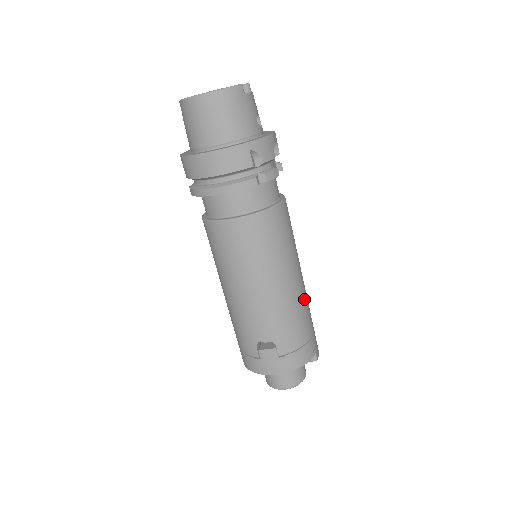
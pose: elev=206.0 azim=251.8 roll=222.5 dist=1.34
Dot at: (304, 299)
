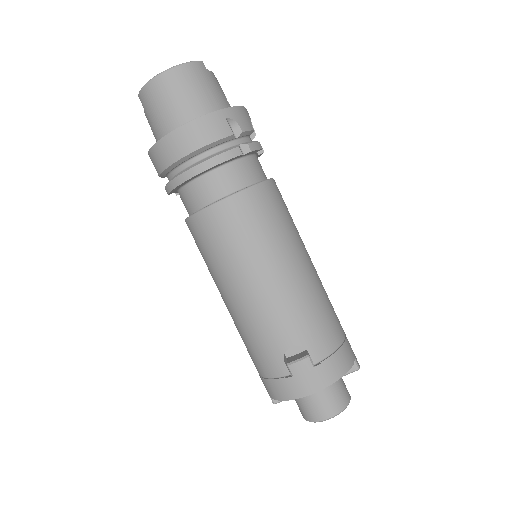
Dot at: (324, 291)
